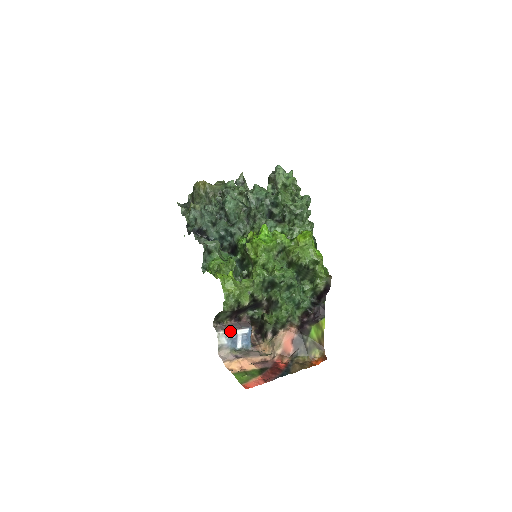
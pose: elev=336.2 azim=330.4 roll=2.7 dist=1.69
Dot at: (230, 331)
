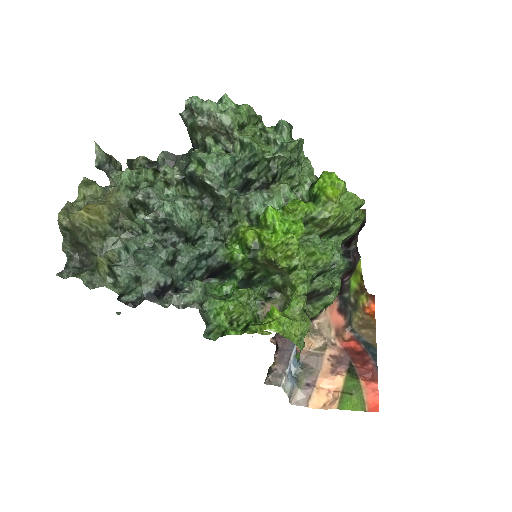
Dot at: (286, 369)
